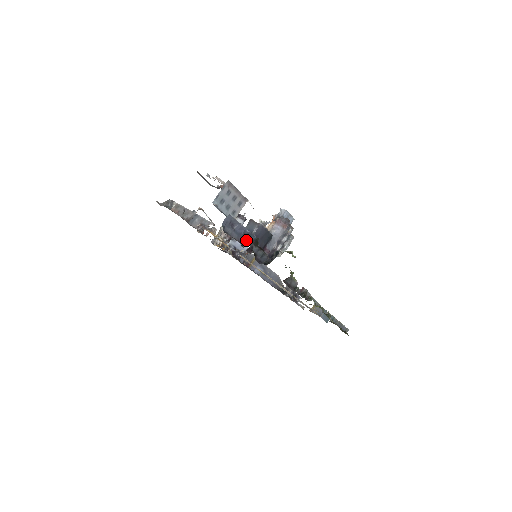
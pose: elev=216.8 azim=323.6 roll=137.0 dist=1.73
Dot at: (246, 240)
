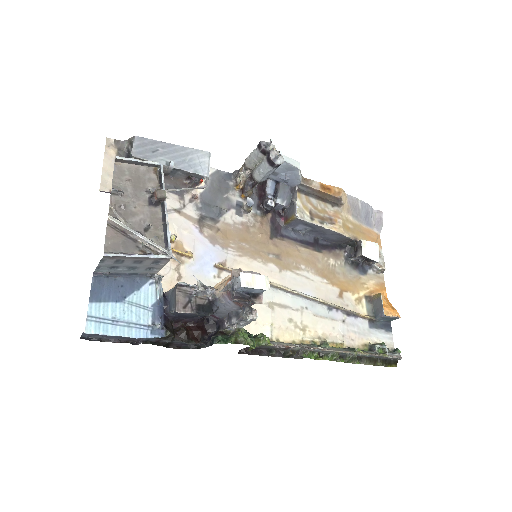
Dot at: (141, 338)
